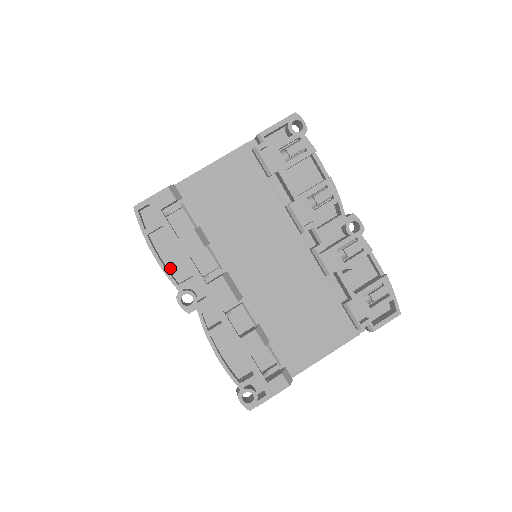
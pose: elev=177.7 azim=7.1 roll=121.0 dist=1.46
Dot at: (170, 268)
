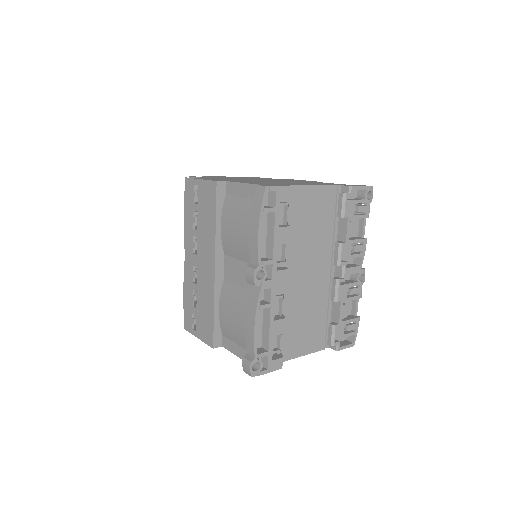
Dot at: occluded
